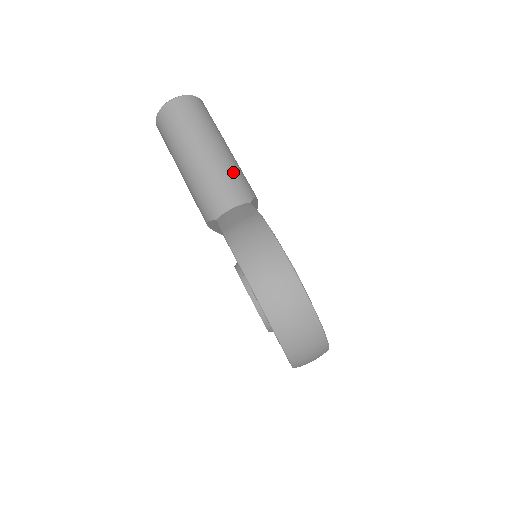
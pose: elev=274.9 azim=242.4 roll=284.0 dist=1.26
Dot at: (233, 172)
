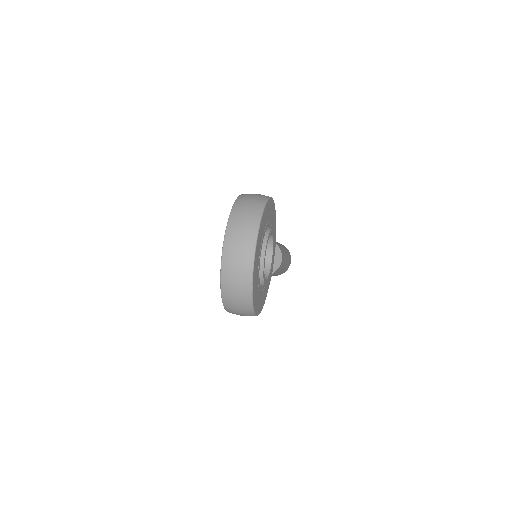
Dot at: occluded
